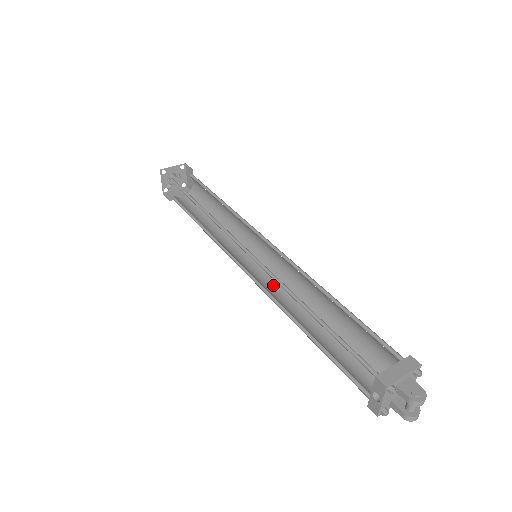
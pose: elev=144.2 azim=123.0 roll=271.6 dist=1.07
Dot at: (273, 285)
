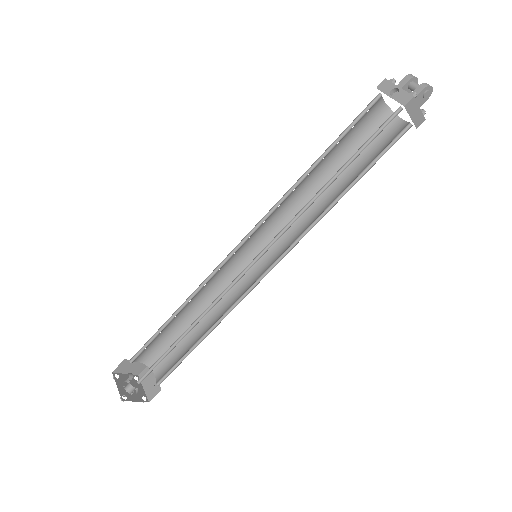
Dot at: occluded
